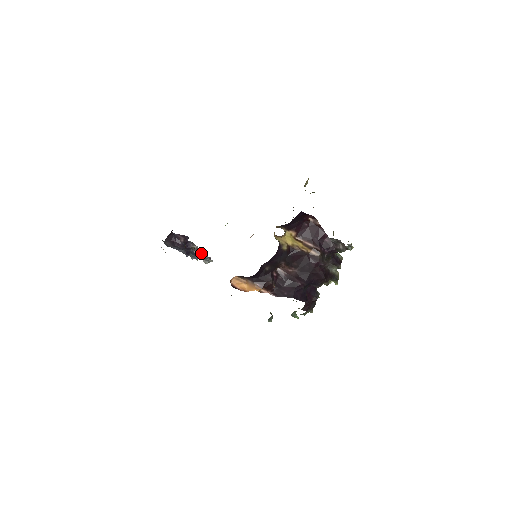
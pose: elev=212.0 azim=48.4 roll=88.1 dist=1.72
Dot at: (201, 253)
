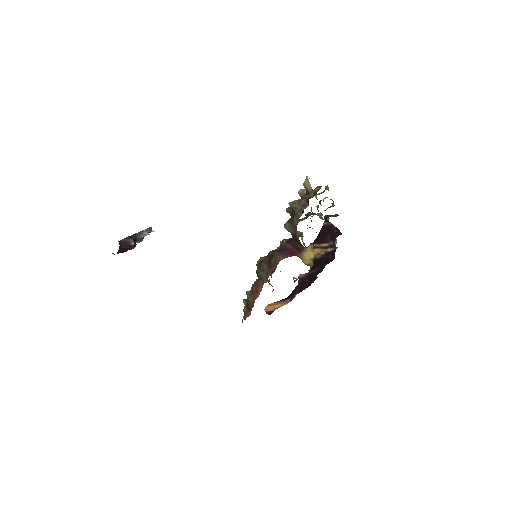
Dot at: occluded
